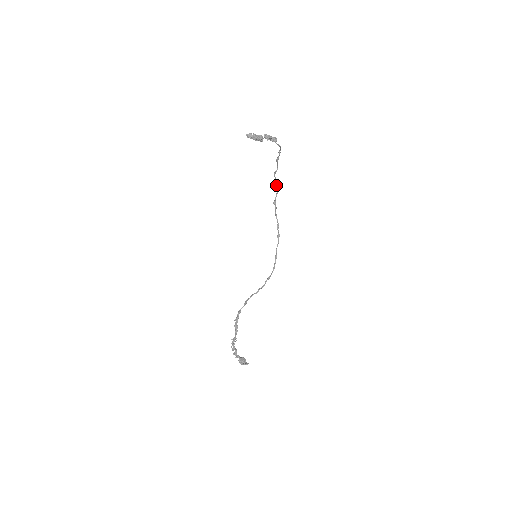
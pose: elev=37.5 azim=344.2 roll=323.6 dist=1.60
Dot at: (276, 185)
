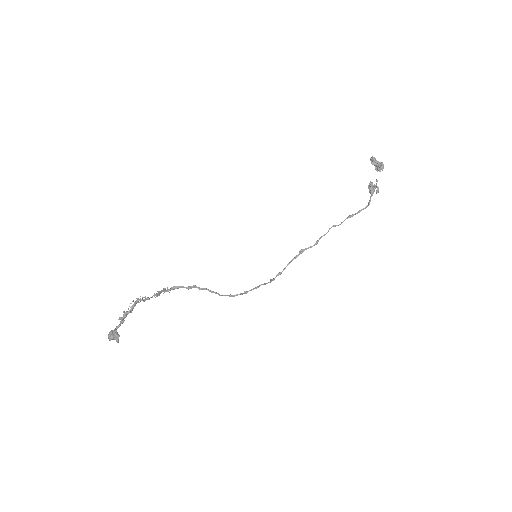
Dot at: occluded
